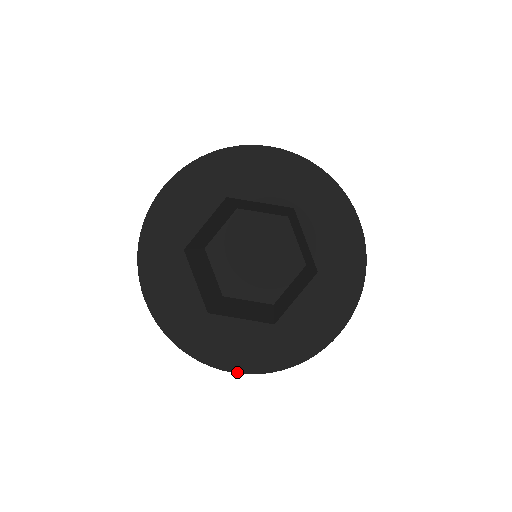
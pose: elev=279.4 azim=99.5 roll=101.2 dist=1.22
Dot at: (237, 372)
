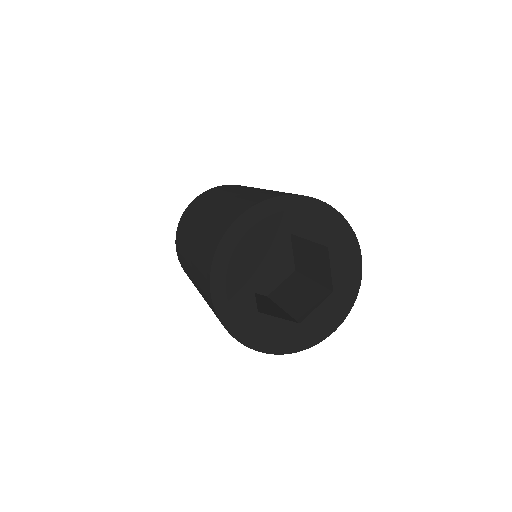
Dot at: (336, 329)
